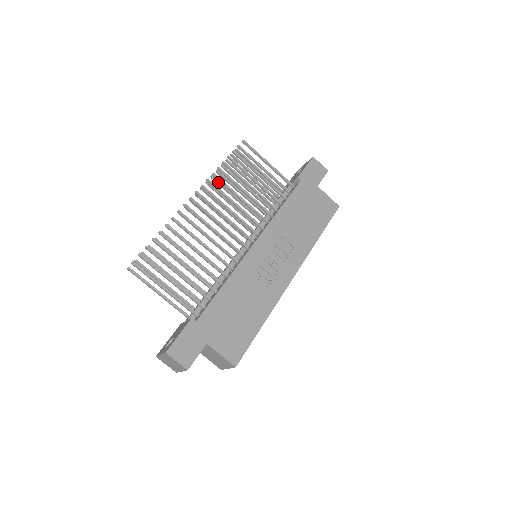
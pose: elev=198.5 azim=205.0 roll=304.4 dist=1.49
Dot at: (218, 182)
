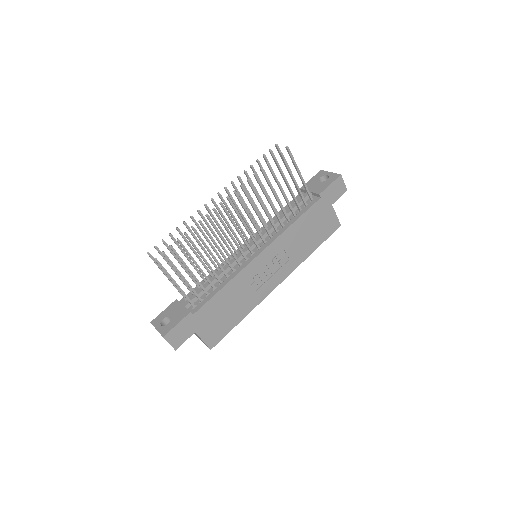
Dot at: (249, 178)
